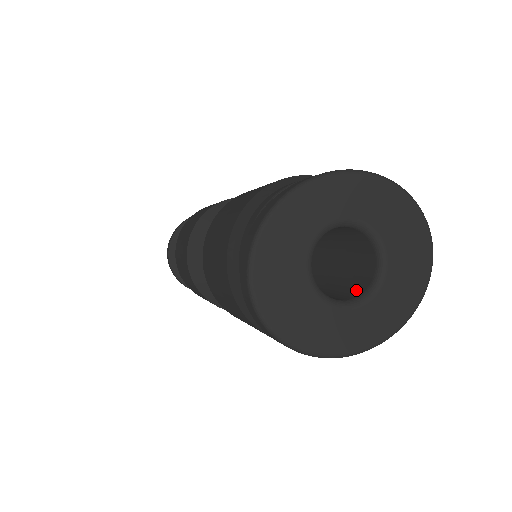
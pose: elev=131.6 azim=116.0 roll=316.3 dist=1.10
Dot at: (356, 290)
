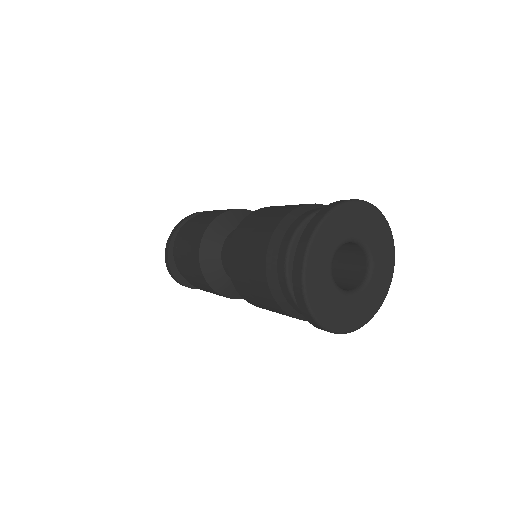
Dot at: (360, 267)
